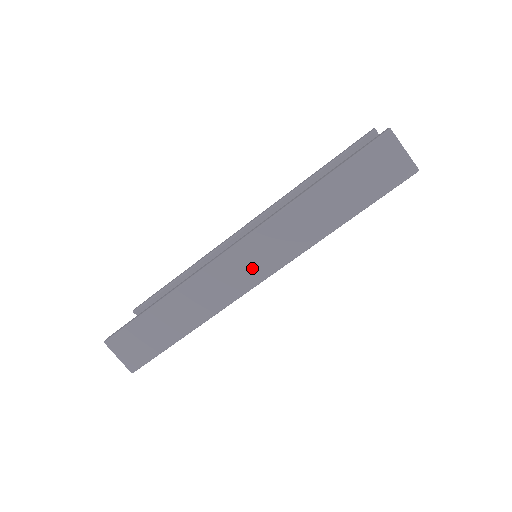
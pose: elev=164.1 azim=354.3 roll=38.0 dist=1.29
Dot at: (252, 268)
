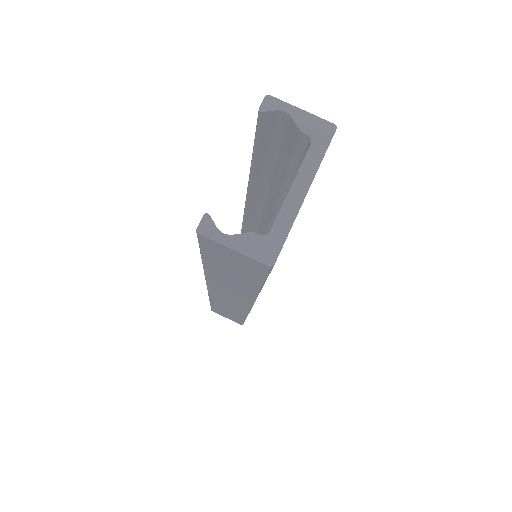
Dot at: (234, 301)
